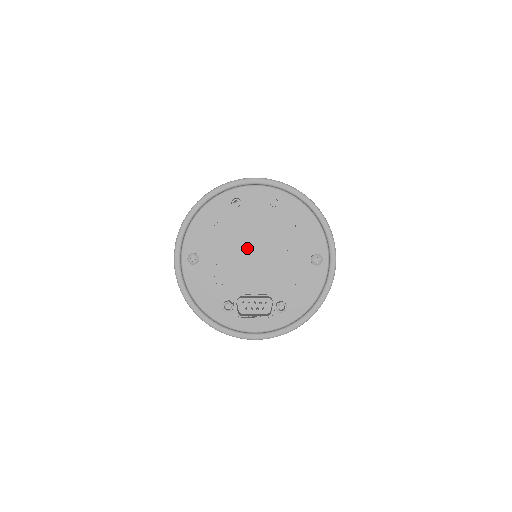
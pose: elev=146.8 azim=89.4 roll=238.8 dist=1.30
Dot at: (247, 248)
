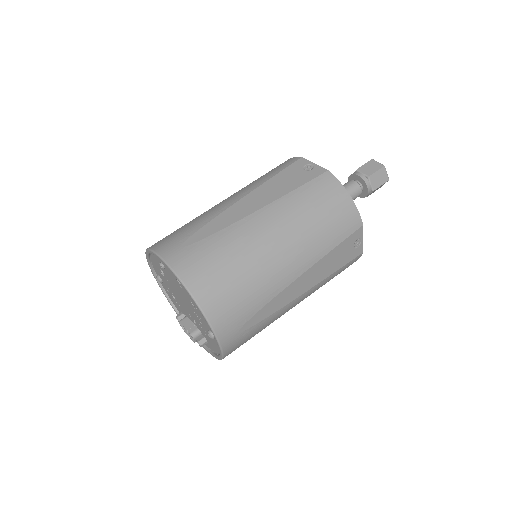
Dot at: (178, 295)
